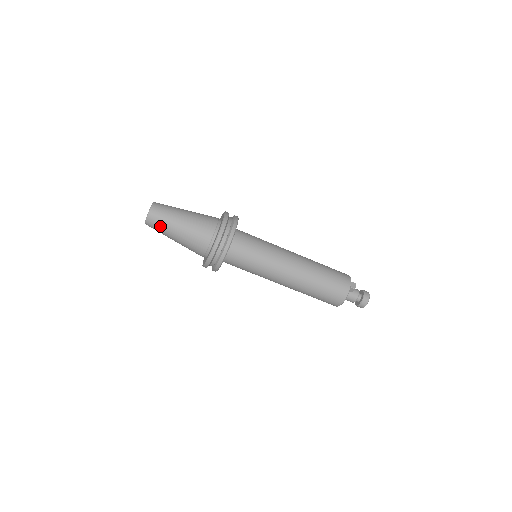
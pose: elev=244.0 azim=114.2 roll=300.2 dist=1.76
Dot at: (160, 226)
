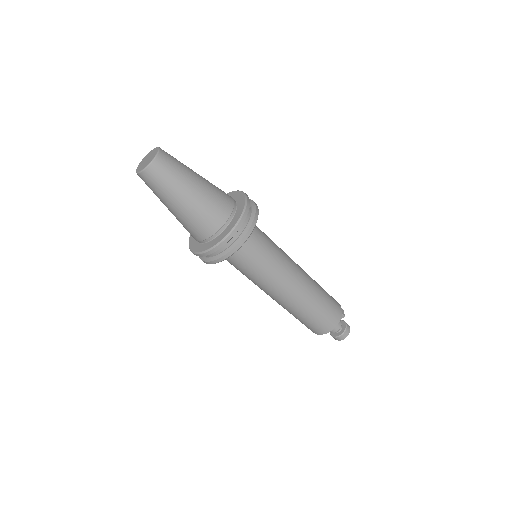
Dot at: (165, 181)
